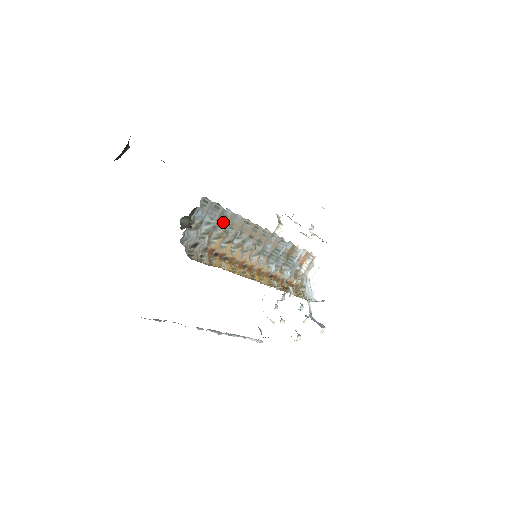
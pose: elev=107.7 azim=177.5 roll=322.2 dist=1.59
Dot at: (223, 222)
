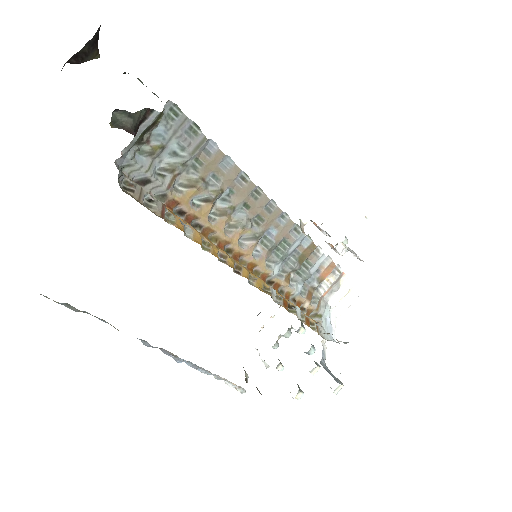
Dot at: (202, 162)
